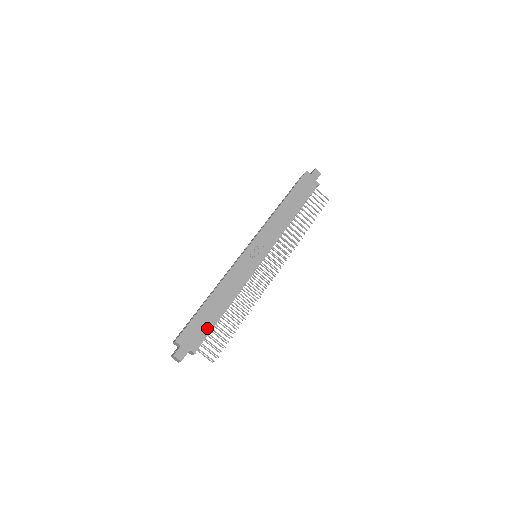
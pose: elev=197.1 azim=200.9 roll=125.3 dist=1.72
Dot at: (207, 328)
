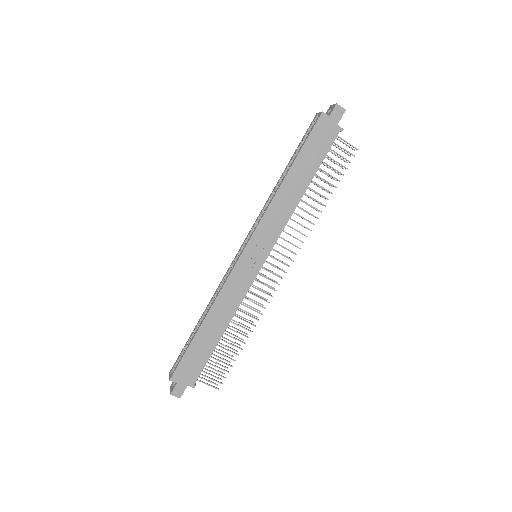
Dot at: (204, 359)
